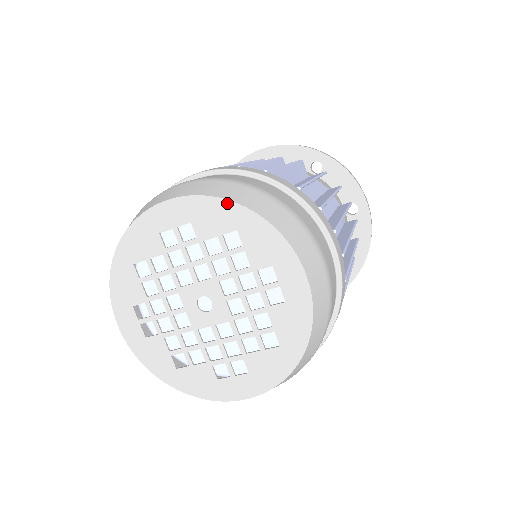
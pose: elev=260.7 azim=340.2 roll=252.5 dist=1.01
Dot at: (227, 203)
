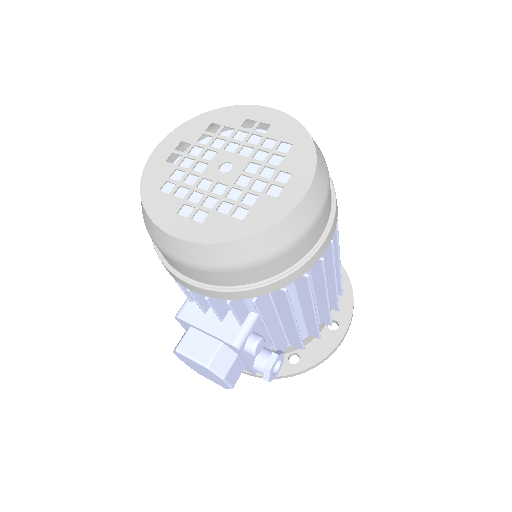
Dot at: (195, 118)
